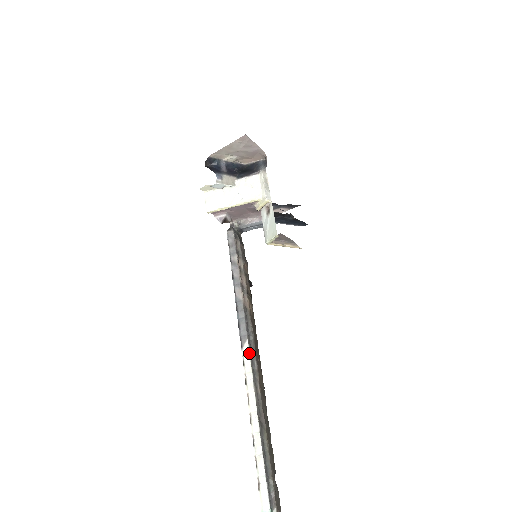
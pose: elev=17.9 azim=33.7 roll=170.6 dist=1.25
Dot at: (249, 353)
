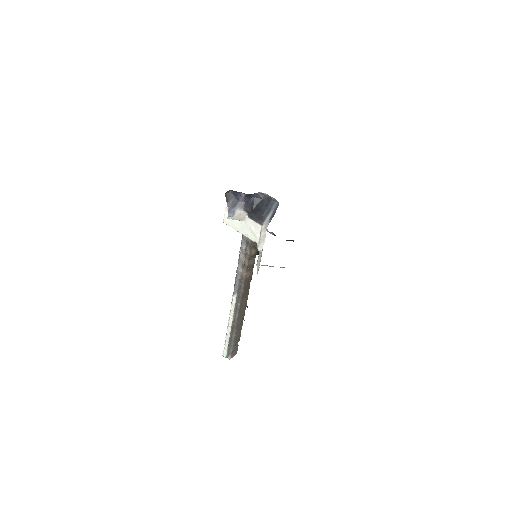
Dot at: (235, 300)
